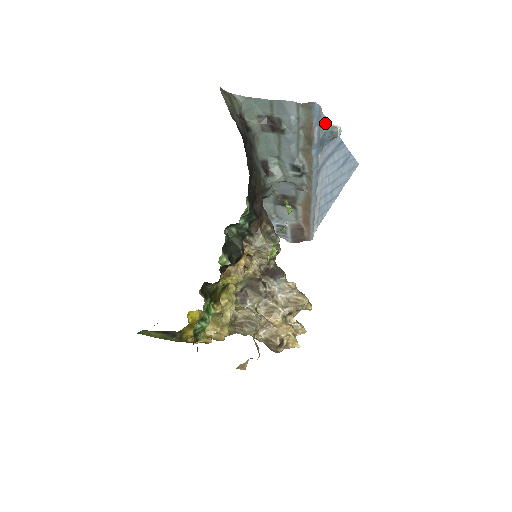
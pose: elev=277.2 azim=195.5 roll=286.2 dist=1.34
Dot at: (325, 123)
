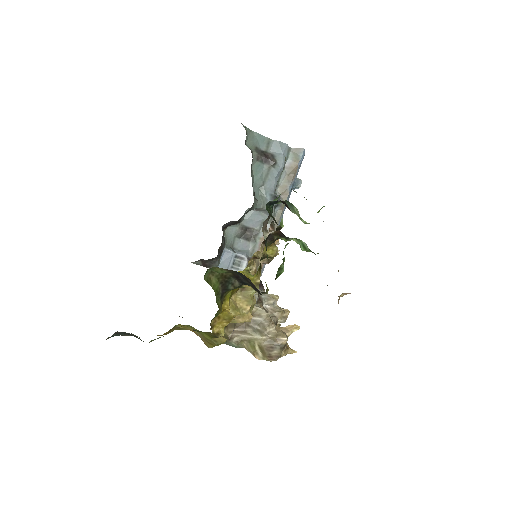
Dot at: occluded
